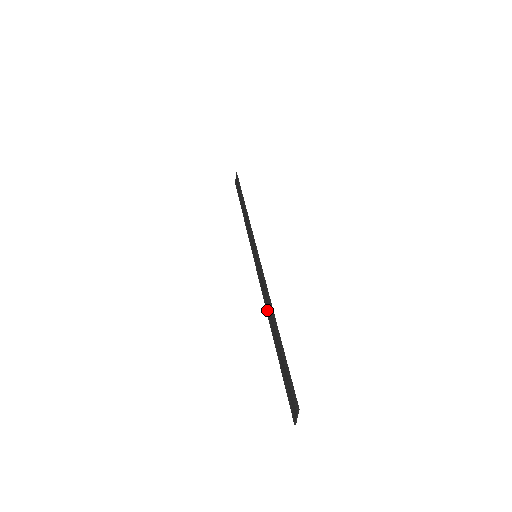
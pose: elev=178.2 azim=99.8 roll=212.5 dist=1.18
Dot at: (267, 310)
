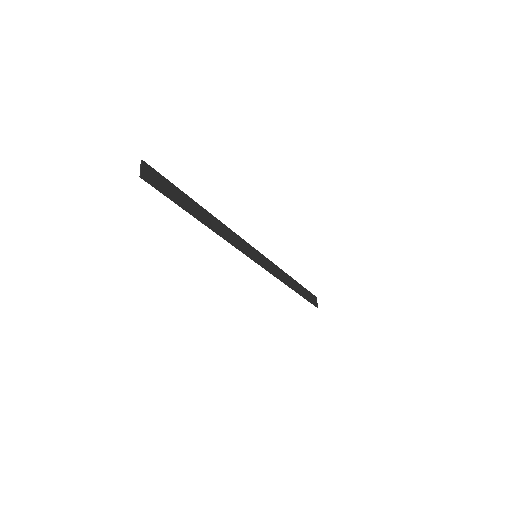
Dot at: (218, 232)
